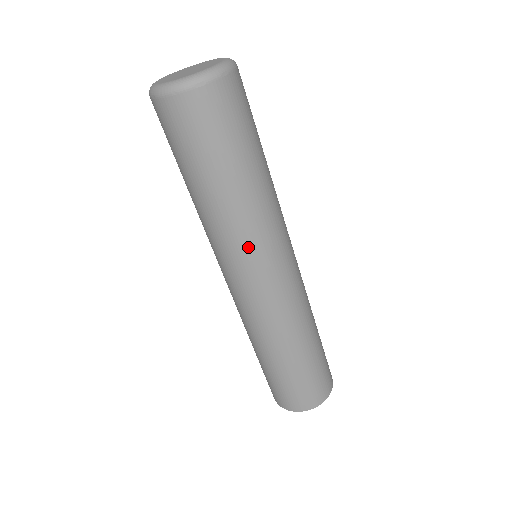
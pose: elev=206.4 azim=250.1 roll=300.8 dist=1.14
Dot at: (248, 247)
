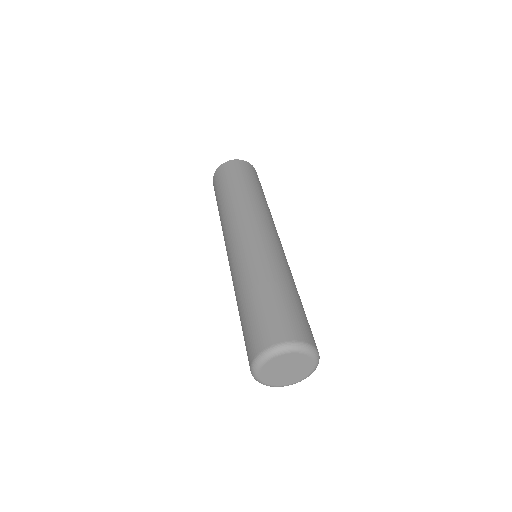
Dot at: occluded
